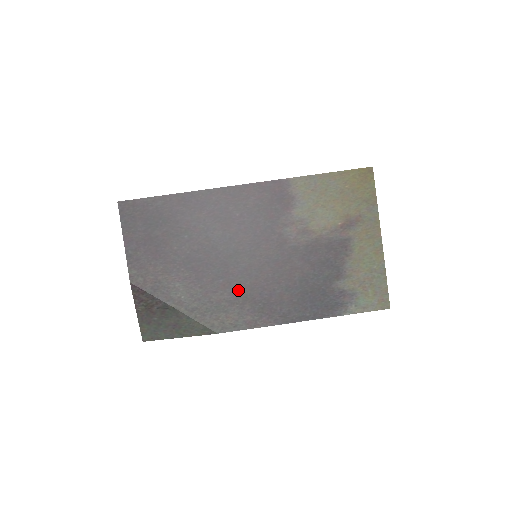
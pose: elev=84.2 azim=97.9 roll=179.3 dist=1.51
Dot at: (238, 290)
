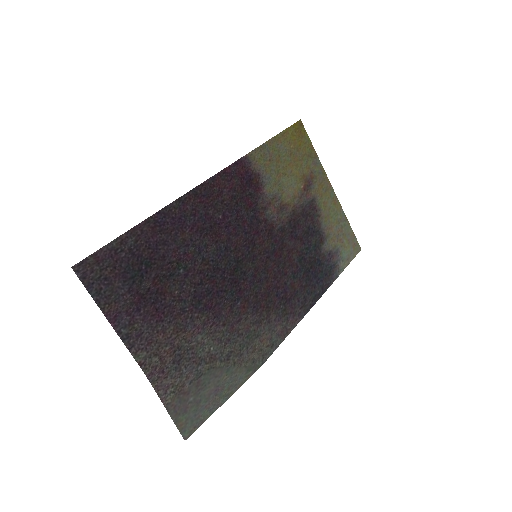
Dot at: (258, 304)
